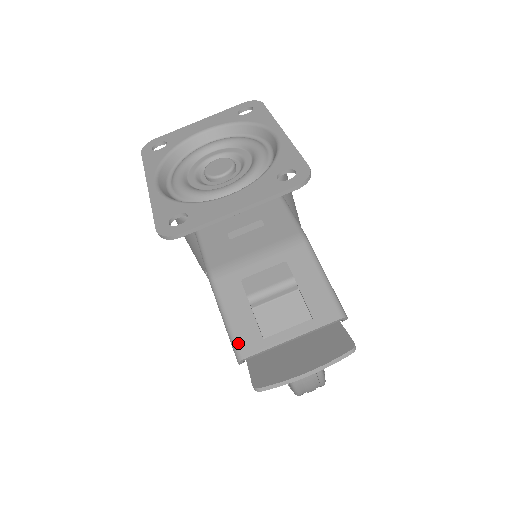
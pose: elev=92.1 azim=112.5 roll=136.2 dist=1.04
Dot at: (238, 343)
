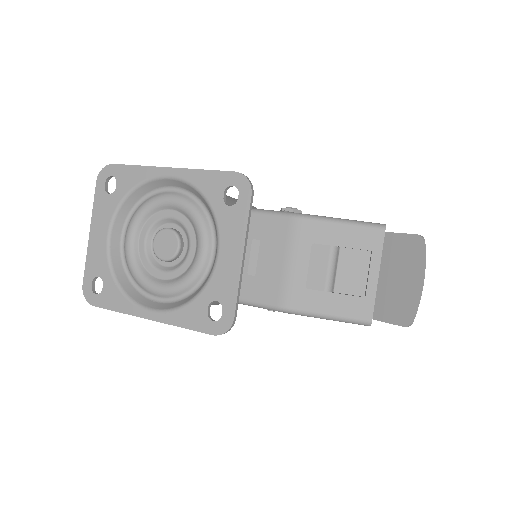
Dot at: (357, 318)
